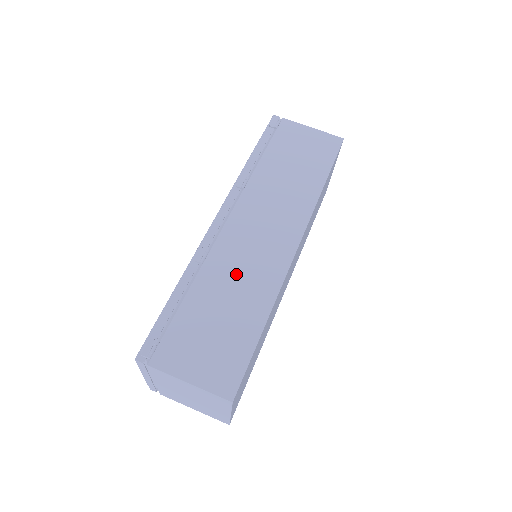
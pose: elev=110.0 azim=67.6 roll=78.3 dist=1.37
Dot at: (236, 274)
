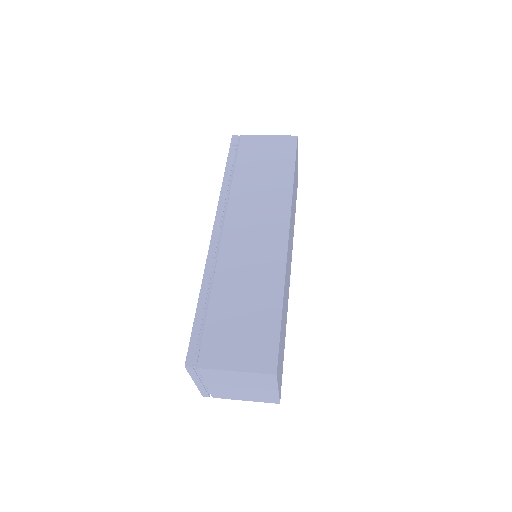
Dot at: (245, 273)
